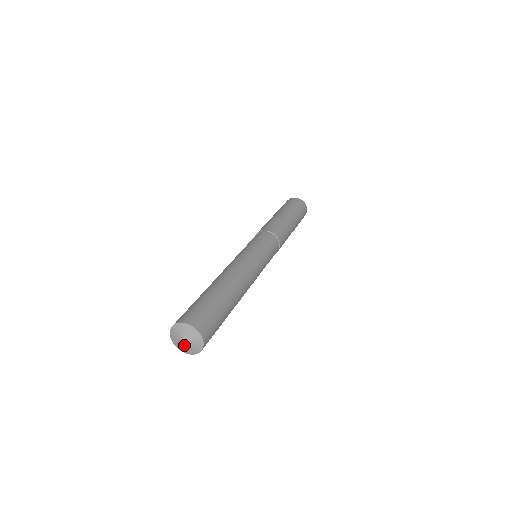
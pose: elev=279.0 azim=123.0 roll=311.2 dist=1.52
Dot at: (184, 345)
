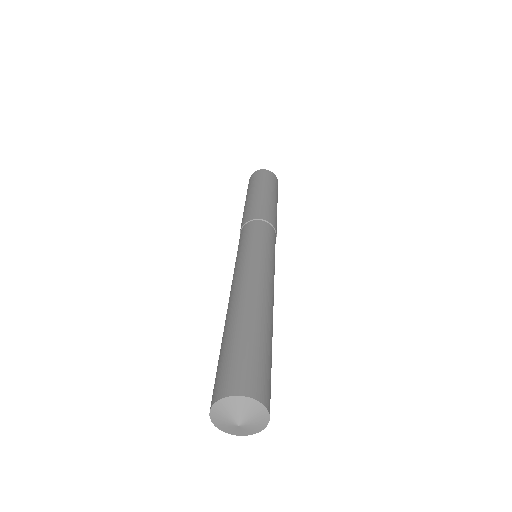
Dot at: (237, 427)
